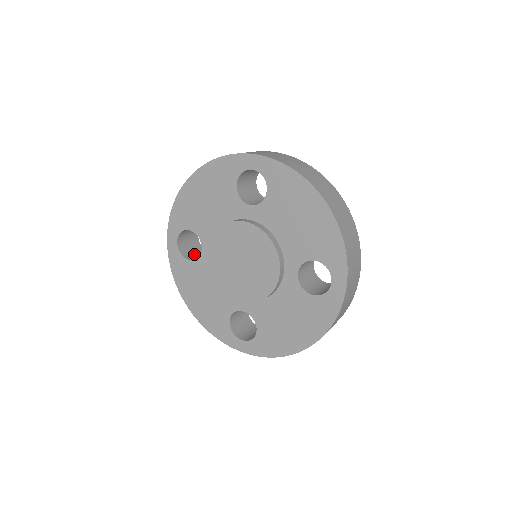
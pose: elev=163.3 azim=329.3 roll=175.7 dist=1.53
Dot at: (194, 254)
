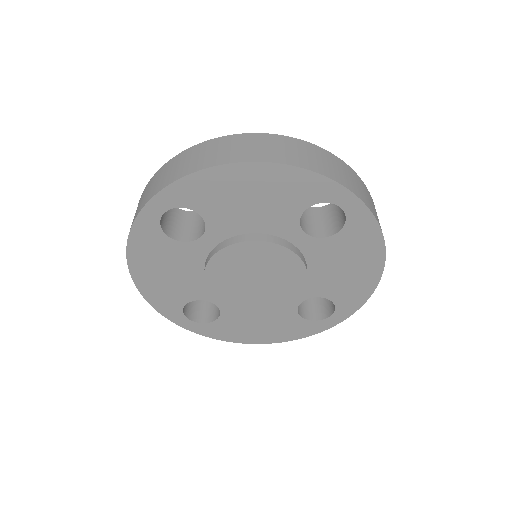
Dot at: (168, 219)
